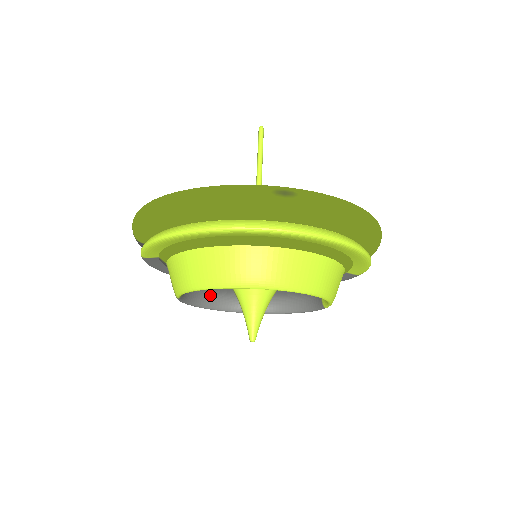
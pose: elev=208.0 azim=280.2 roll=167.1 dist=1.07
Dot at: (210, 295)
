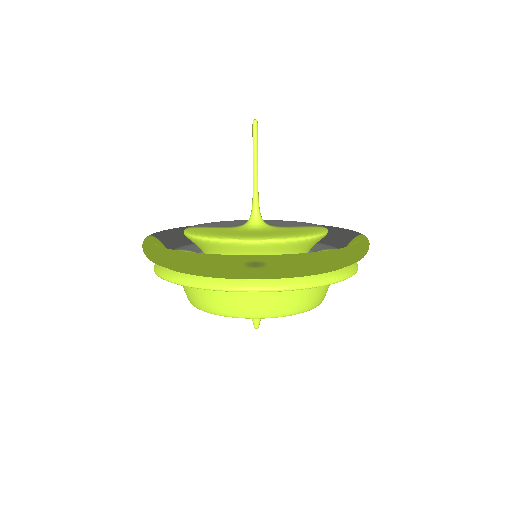
Dot at: occluded
